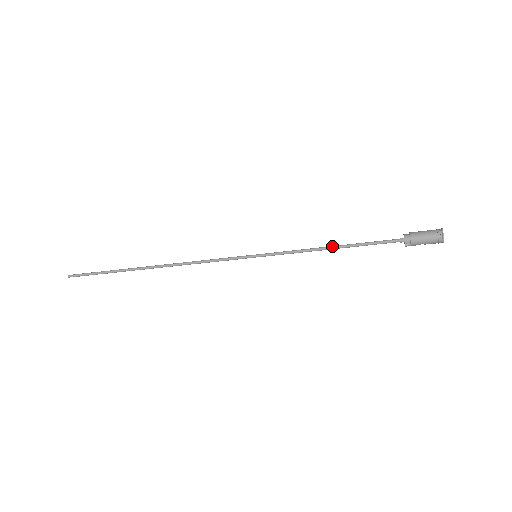
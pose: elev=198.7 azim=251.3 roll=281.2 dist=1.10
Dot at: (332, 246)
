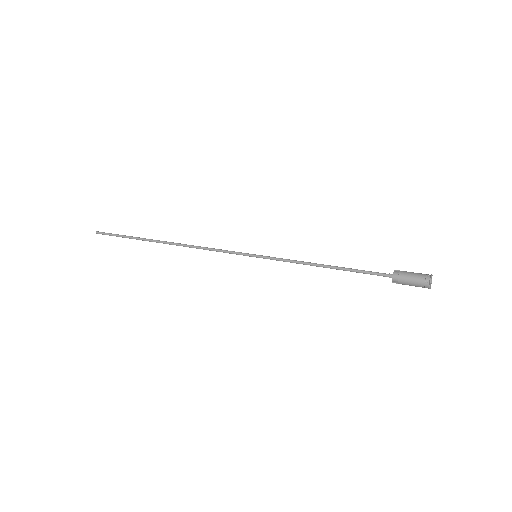
Dot at: (325, 265)
